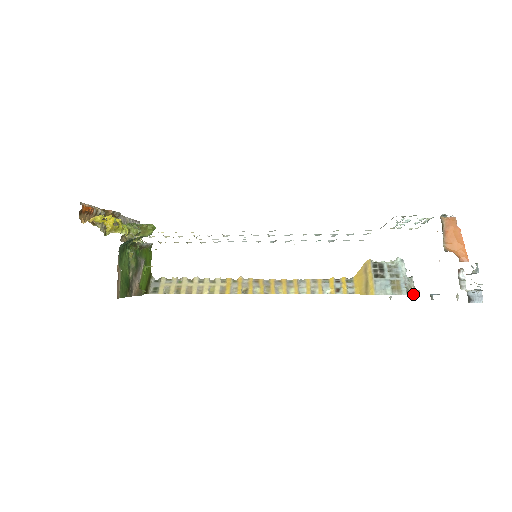
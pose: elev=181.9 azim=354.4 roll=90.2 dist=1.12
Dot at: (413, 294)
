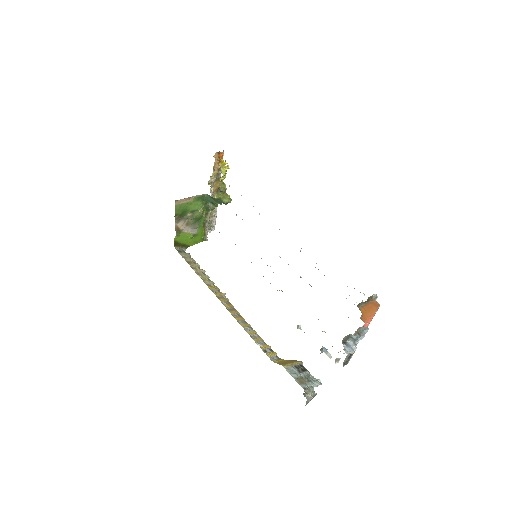
Dot at: (307, 394)
